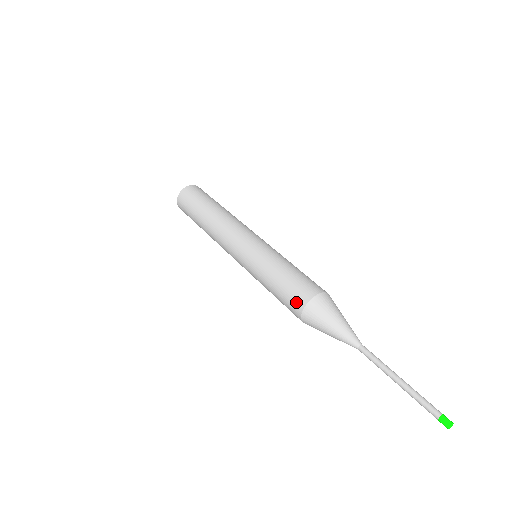
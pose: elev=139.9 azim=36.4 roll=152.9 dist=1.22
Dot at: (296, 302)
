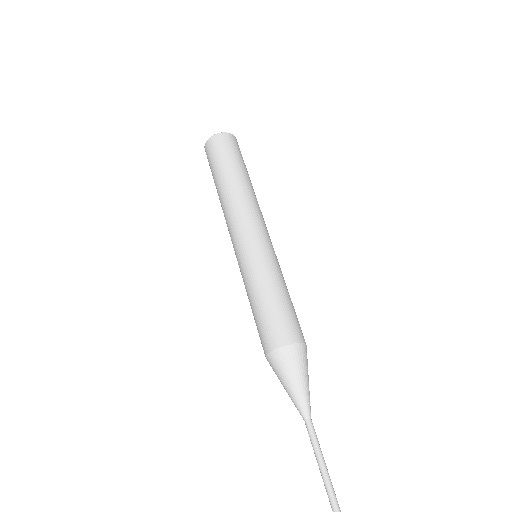
Dot at: (271, 338)
